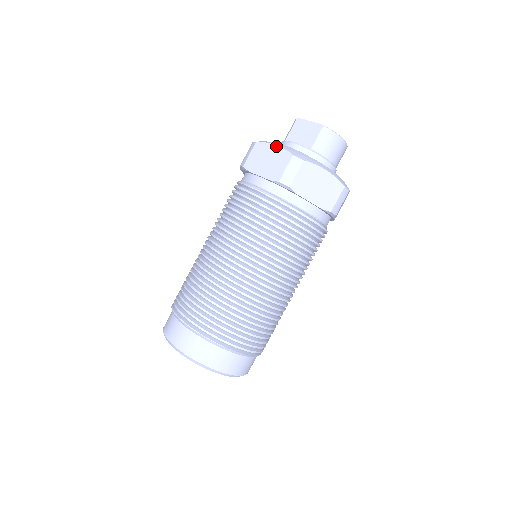
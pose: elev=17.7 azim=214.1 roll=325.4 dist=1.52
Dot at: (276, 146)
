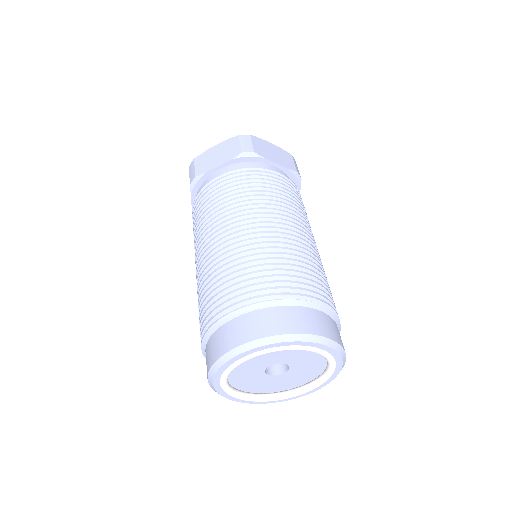
Dot at: (217, 145)
